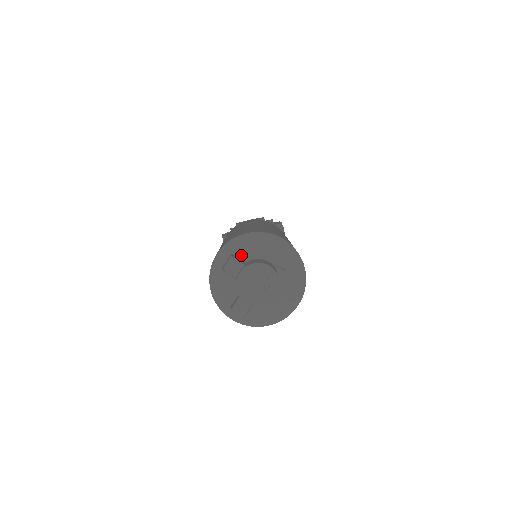
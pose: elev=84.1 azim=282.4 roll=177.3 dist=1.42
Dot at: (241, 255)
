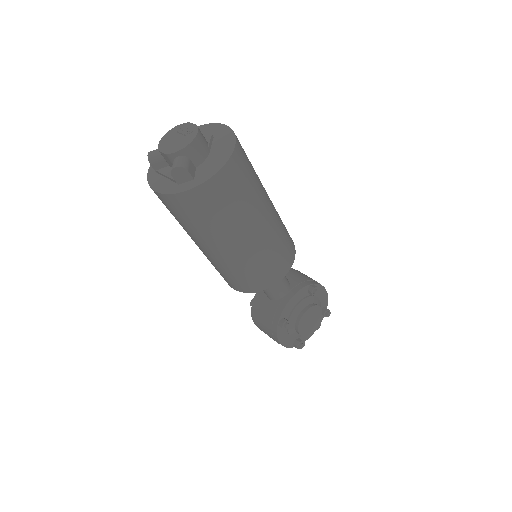
Dot at: occluded
